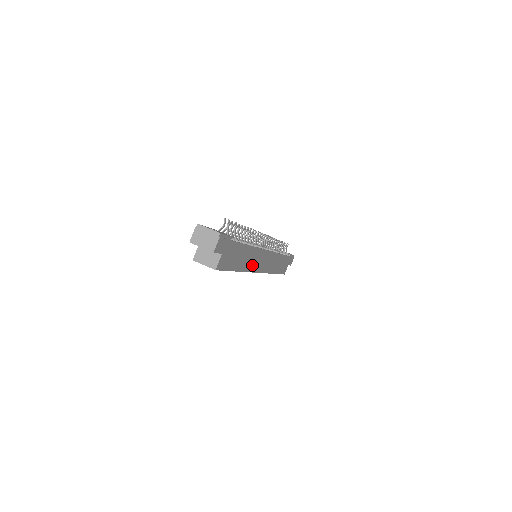
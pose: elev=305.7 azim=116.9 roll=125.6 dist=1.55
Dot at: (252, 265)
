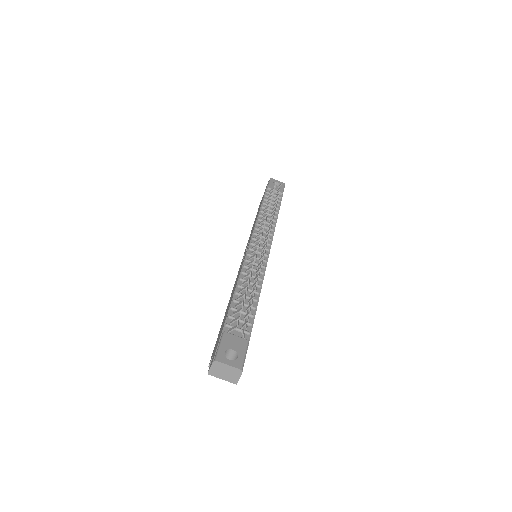
Dot at: occluded
